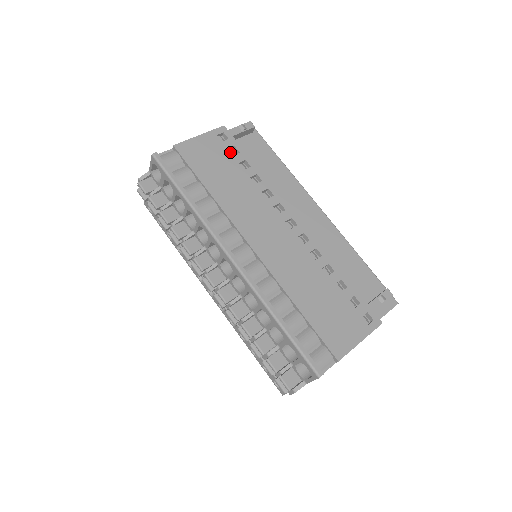
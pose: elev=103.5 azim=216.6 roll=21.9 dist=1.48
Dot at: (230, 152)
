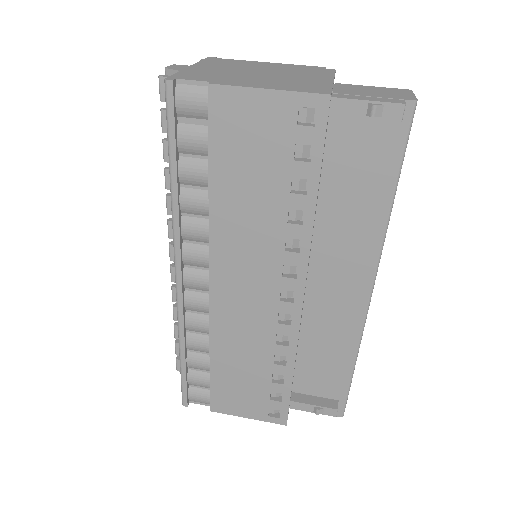
Dot at: (299, 148)
